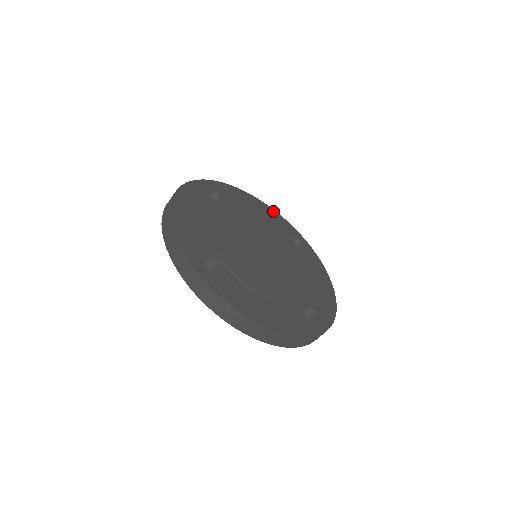
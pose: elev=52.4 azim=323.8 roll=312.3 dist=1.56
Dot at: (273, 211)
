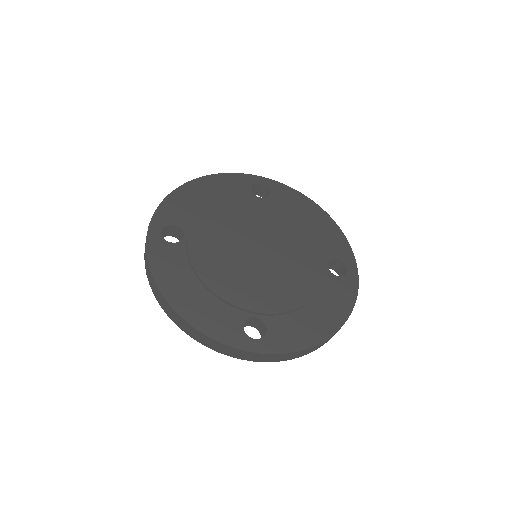
Dot at: (337, 230)
